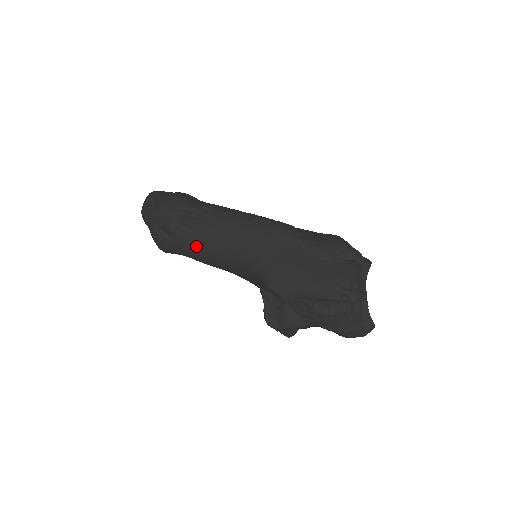
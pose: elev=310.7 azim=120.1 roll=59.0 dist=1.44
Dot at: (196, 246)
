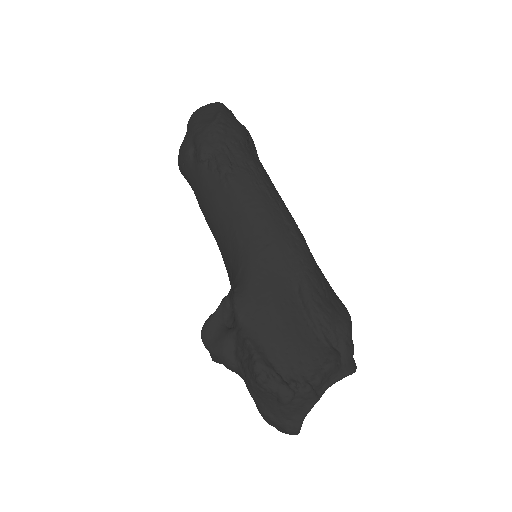
Dot at: (209, 194)
